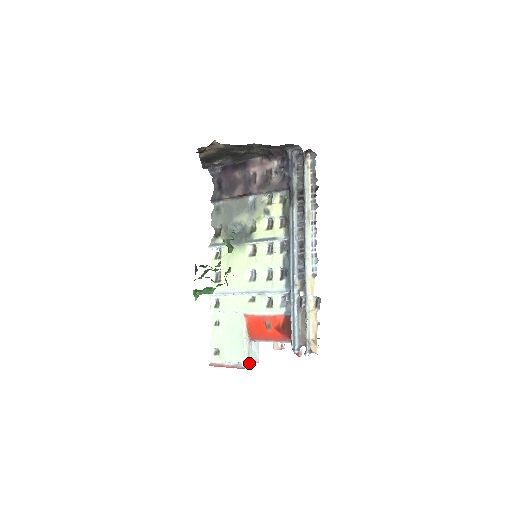
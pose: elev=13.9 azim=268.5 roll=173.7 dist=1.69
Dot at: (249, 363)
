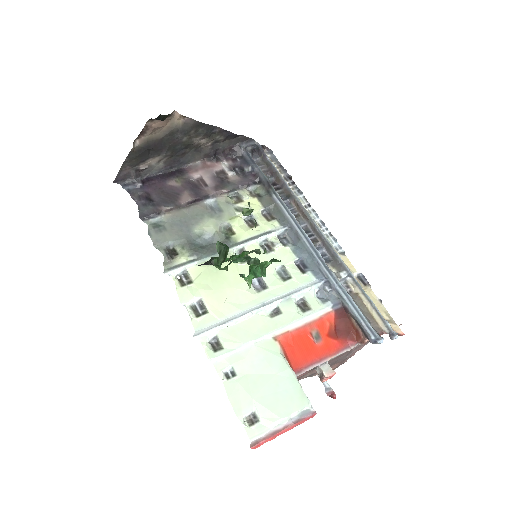
Dot at: occluded
